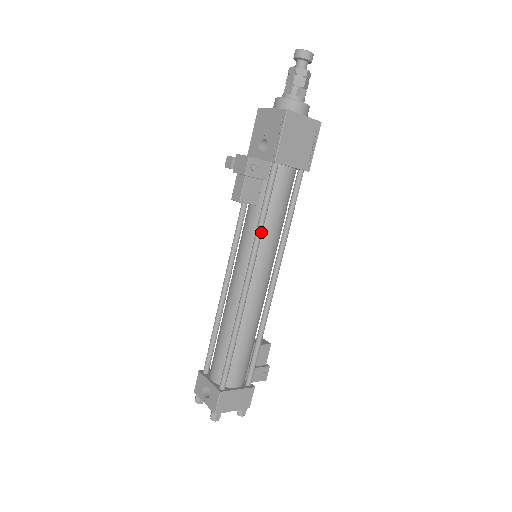
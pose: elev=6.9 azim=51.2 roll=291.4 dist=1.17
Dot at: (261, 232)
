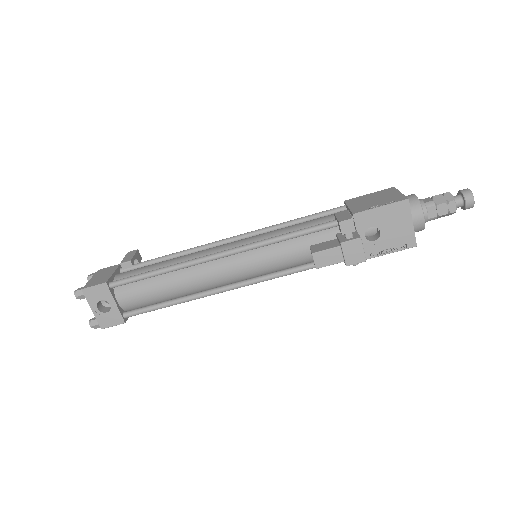
Dot at: occluded
